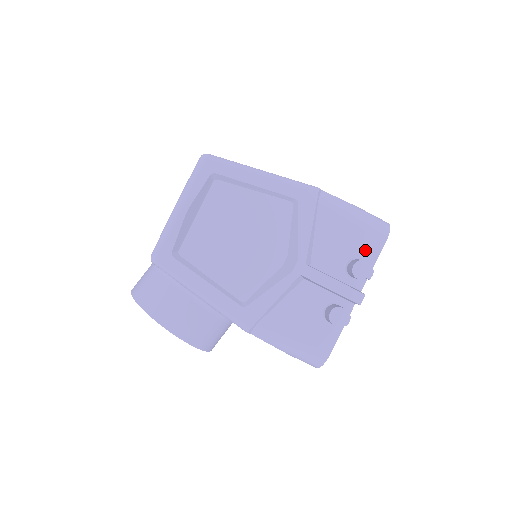
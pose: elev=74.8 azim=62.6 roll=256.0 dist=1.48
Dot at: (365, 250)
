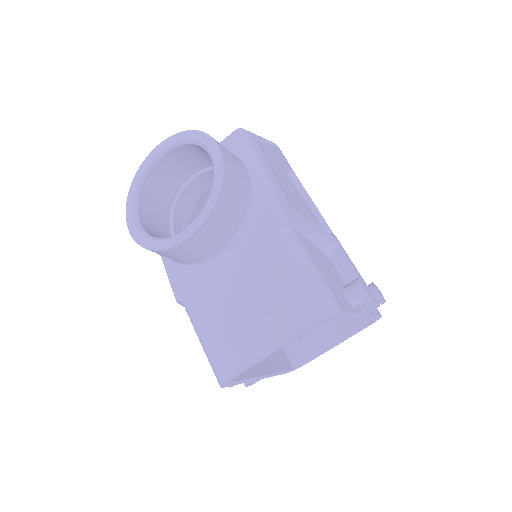
Dot at: occluded
